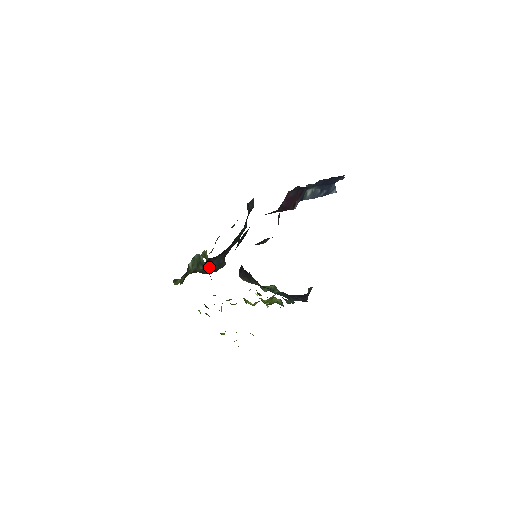
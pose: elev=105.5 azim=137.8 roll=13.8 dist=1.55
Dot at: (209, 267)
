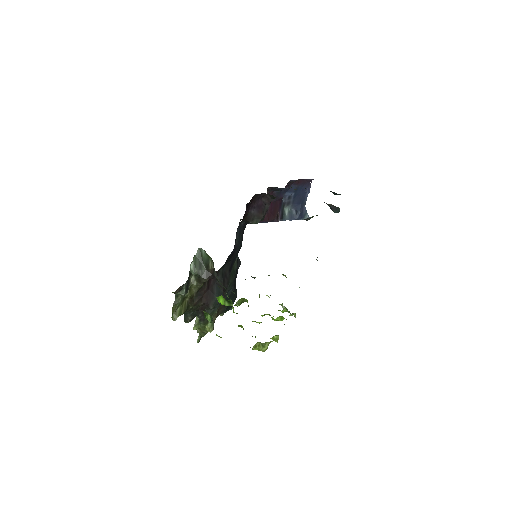
Dot at: (210, 294)
